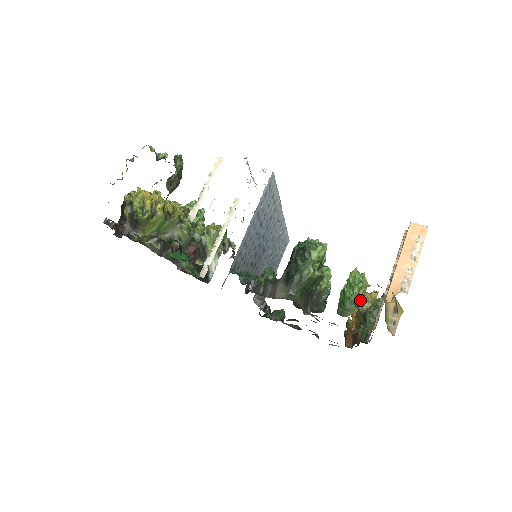
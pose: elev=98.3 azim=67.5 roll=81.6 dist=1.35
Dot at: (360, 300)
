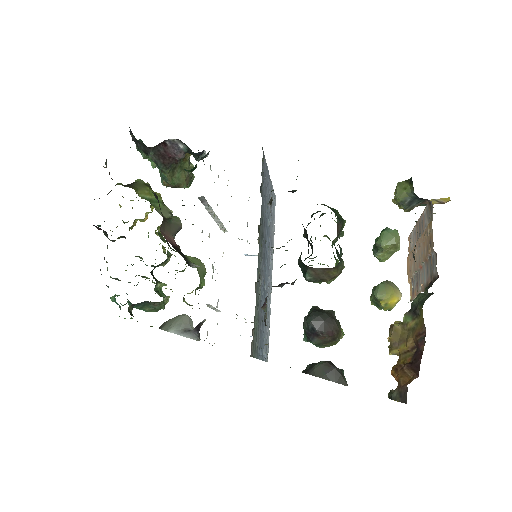
Dot at: (395, 323)
